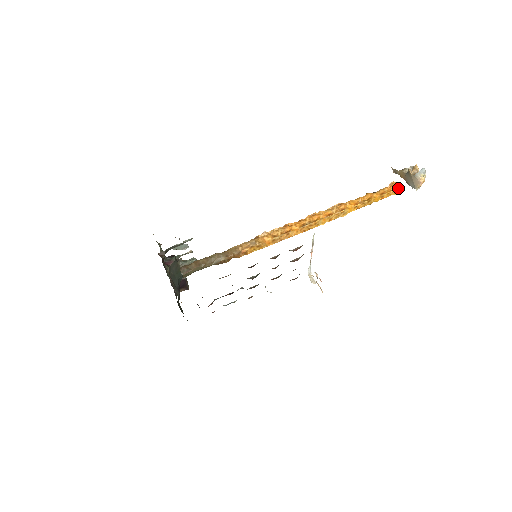
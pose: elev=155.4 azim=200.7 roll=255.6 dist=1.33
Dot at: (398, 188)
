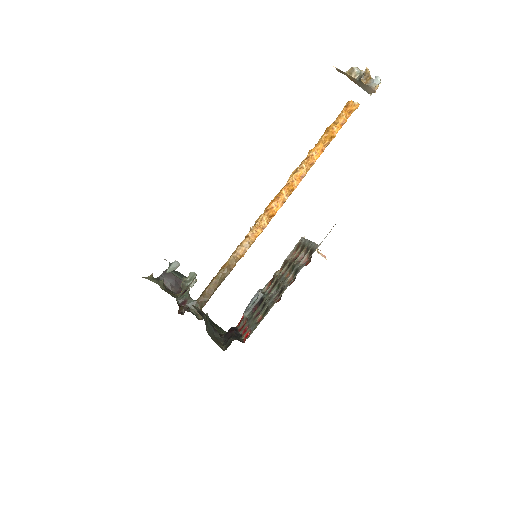
Dot at: occluded
